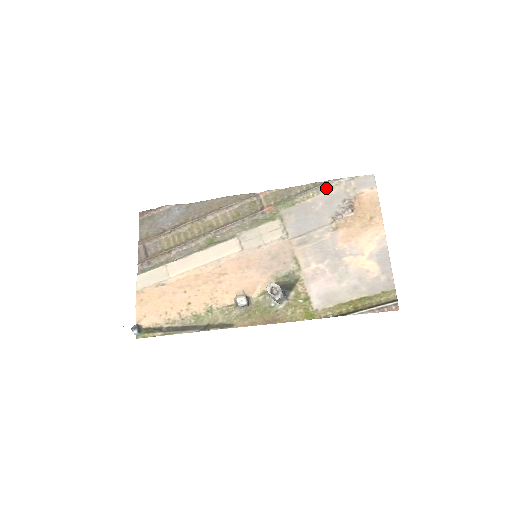
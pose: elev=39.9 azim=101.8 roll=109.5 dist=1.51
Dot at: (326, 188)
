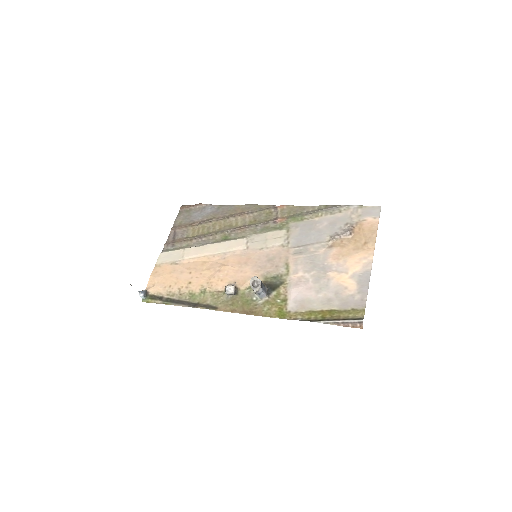
Dot at: (335, 211)
